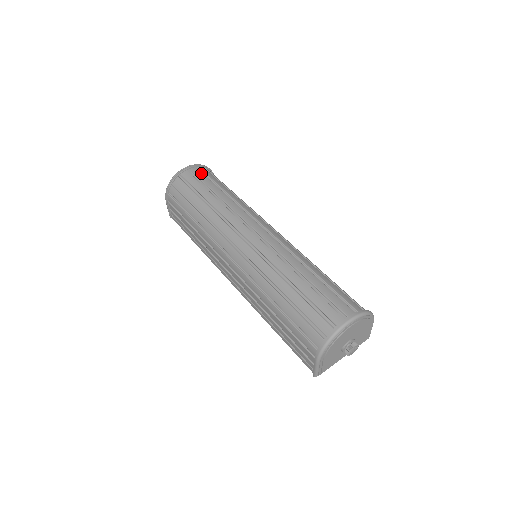
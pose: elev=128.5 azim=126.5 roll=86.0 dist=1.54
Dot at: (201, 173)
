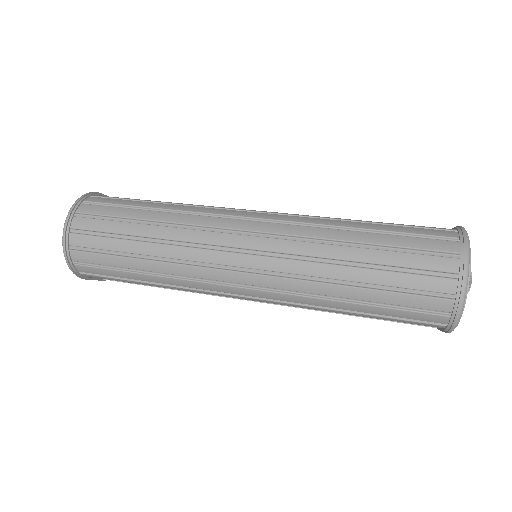
Dot at: (90, 220)
